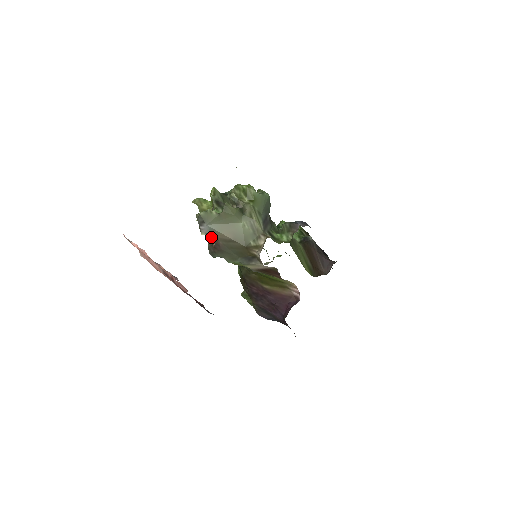
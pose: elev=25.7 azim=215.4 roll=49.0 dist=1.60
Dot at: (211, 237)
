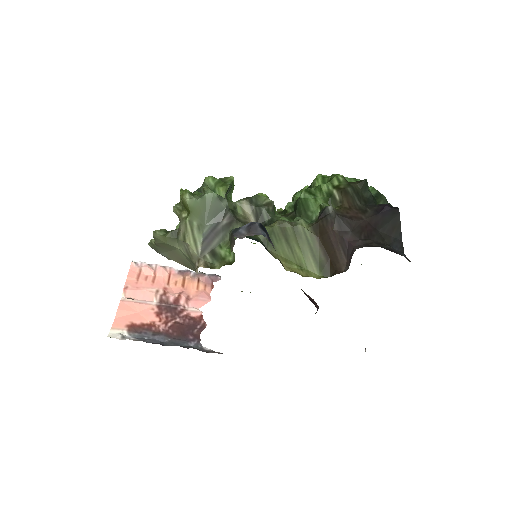
Dot at: occluded
